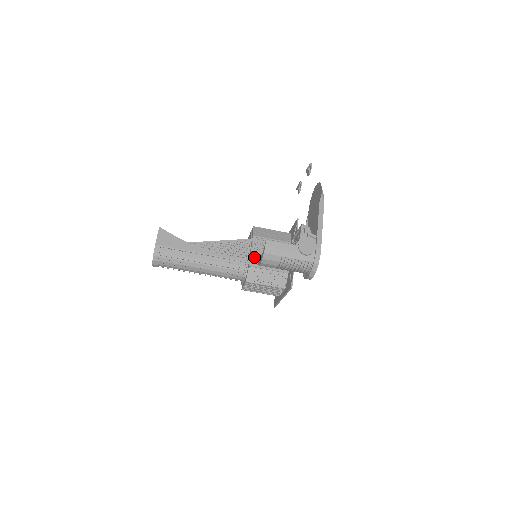
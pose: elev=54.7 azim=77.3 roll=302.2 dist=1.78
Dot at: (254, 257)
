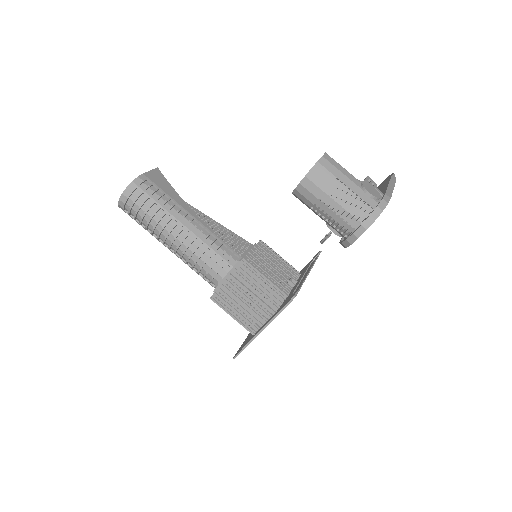
Dot at: (253, 256)
